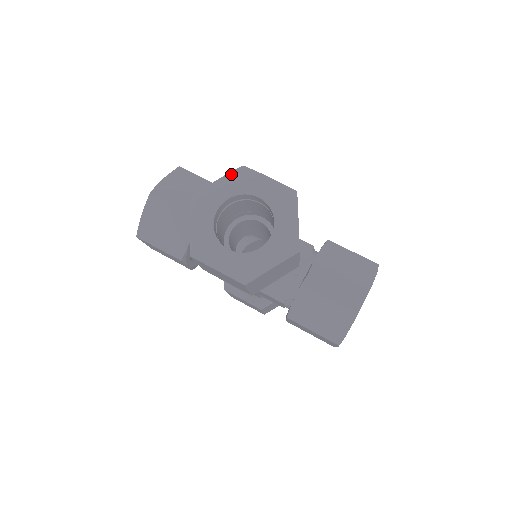
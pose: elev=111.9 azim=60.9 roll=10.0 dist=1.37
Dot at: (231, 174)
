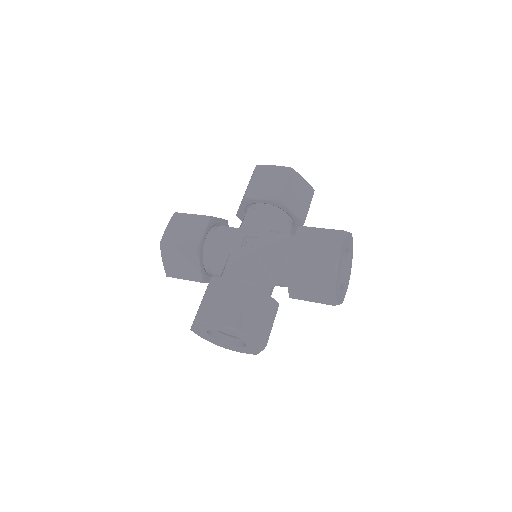
Dot at: occluded
